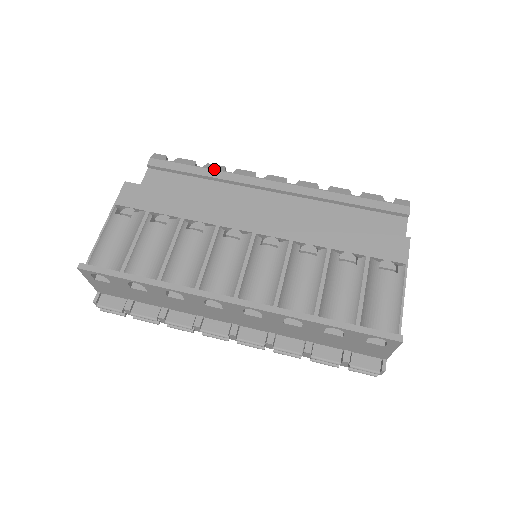
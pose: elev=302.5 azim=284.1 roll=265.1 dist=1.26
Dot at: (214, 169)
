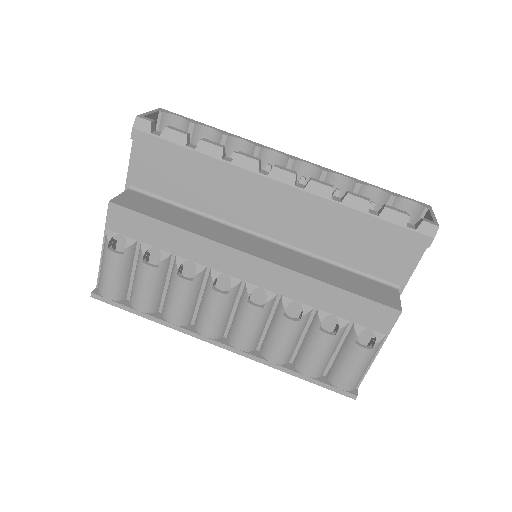
Dot at: (209, 155)
